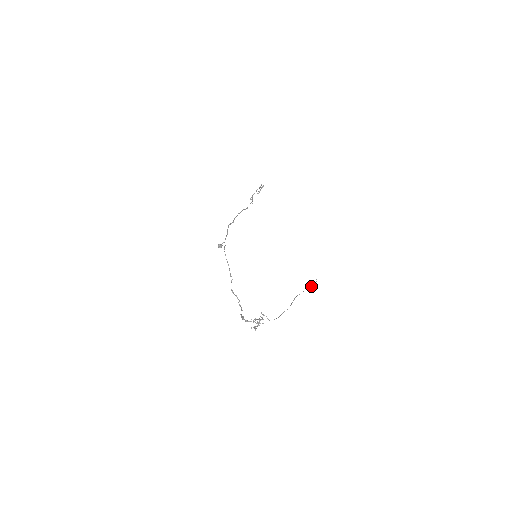
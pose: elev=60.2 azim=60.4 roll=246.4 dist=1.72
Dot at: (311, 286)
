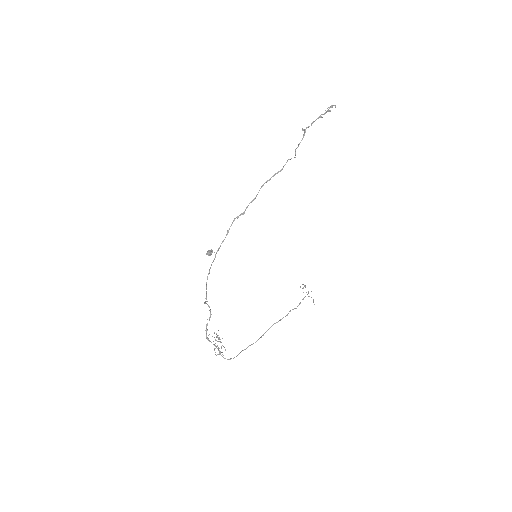
Dot at: (308, 291)
